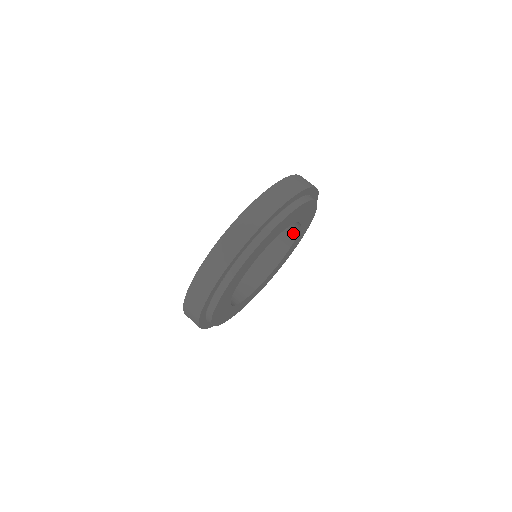
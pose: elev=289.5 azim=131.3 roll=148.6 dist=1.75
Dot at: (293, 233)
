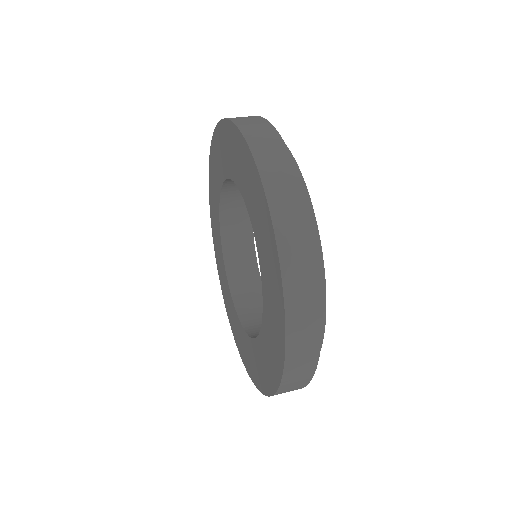
Dot at: (256, 286)
